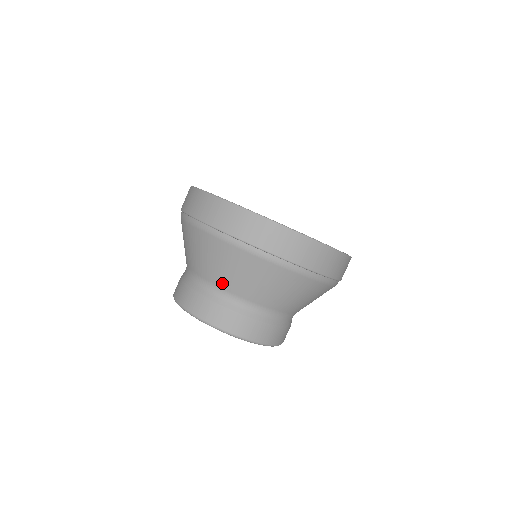
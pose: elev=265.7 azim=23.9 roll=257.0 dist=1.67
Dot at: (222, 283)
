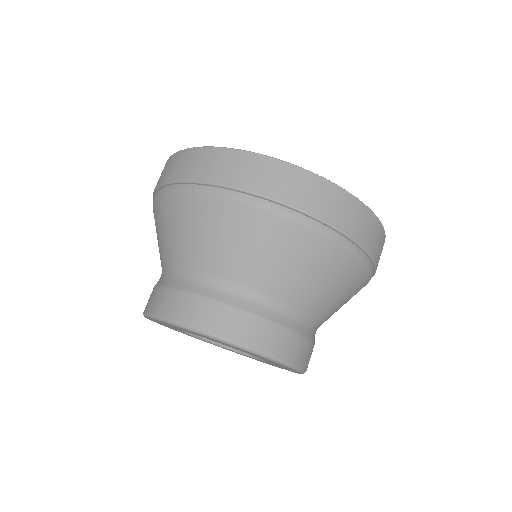
Dot at: (220, 268)
